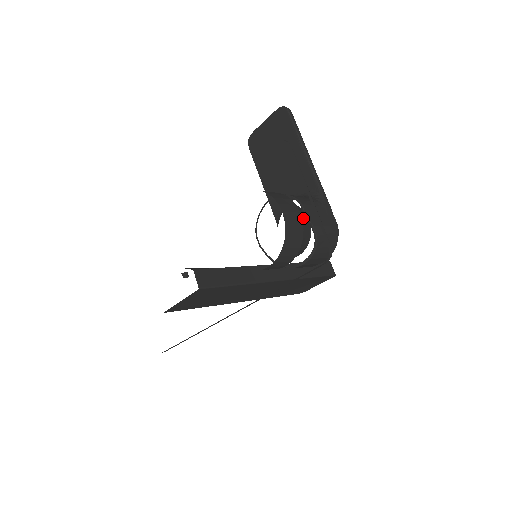
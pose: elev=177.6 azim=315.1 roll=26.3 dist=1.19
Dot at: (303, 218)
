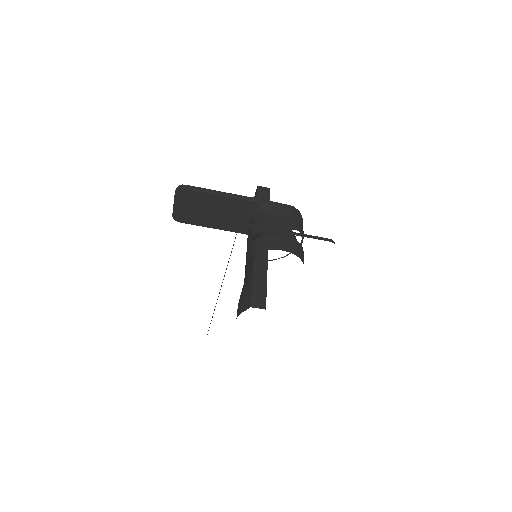
Dot at: occluded
